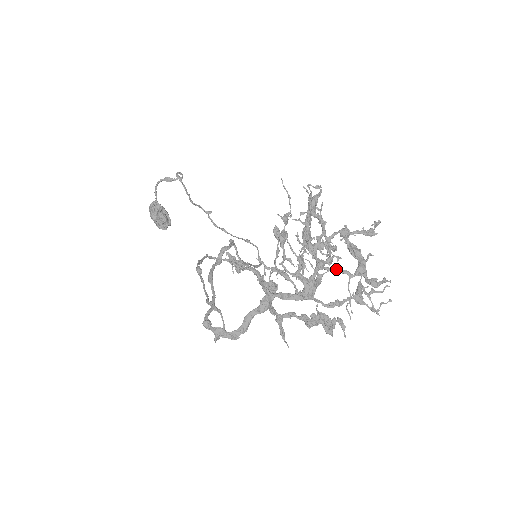
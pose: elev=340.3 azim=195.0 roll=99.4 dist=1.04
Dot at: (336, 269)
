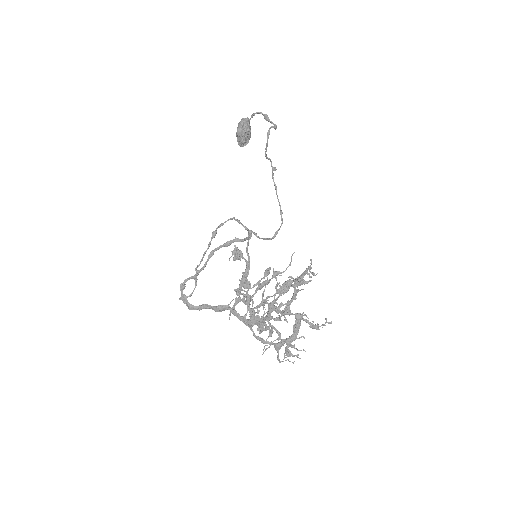
Dot at: (275, 328)
